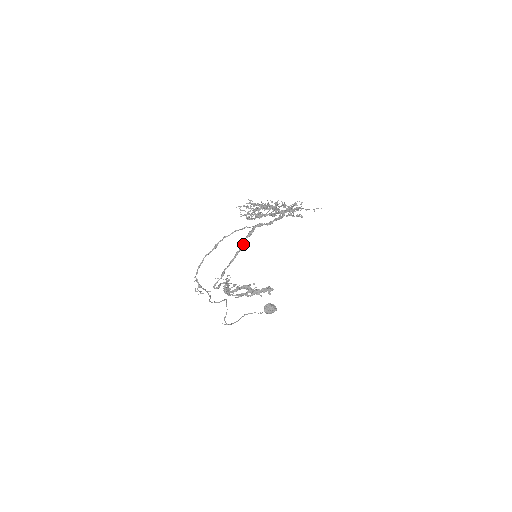
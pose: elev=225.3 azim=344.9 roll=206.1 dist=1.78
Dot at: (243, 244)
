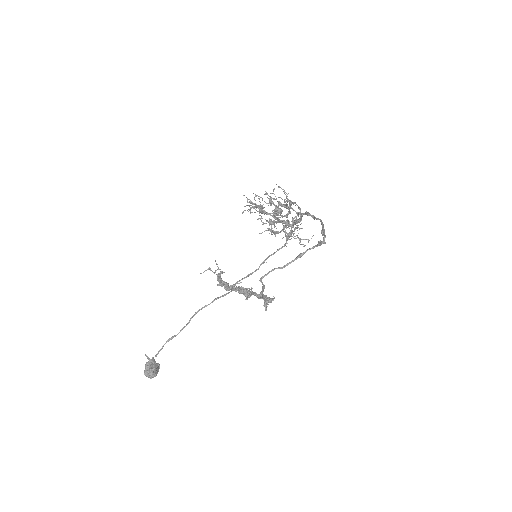
Dot at: occluded
